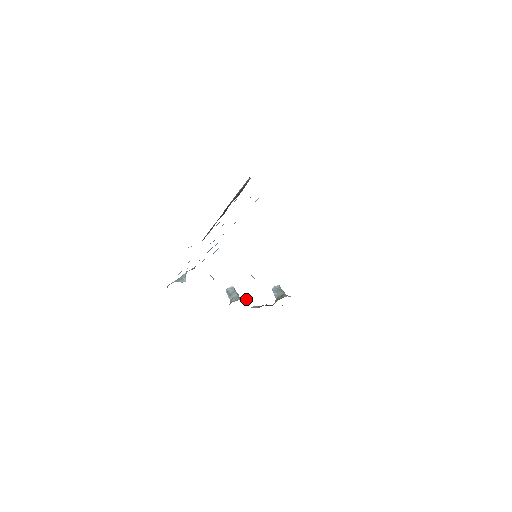
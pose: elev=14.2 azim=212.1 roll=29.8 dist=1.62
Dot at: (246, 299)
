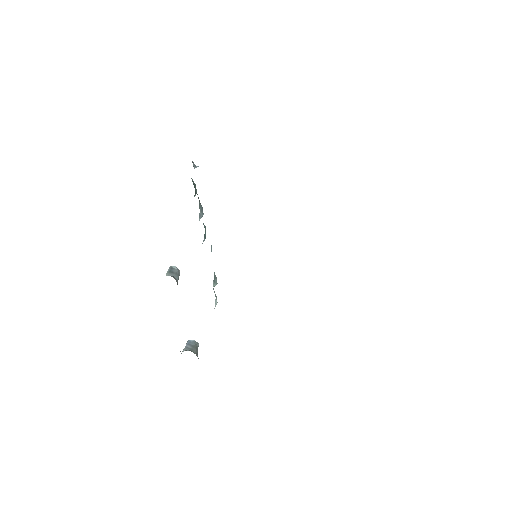
Dot at: occluded
